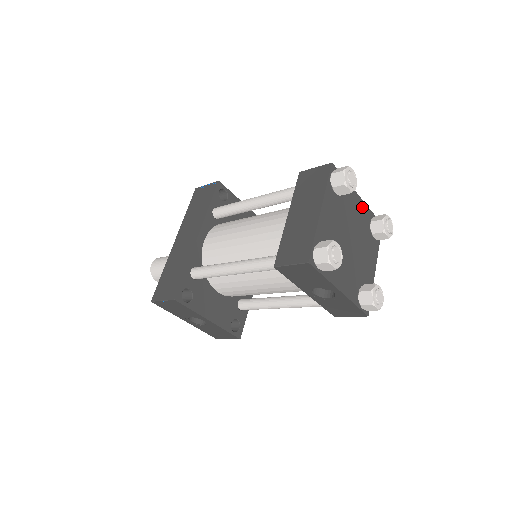
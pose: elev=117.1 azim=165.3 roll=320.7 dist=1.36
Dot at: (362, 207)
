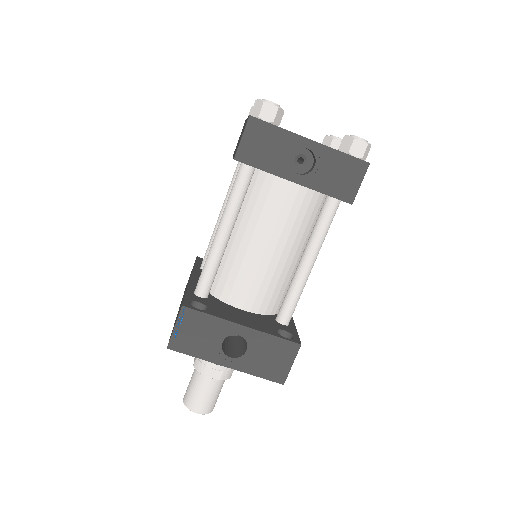
Dot at: occluded
